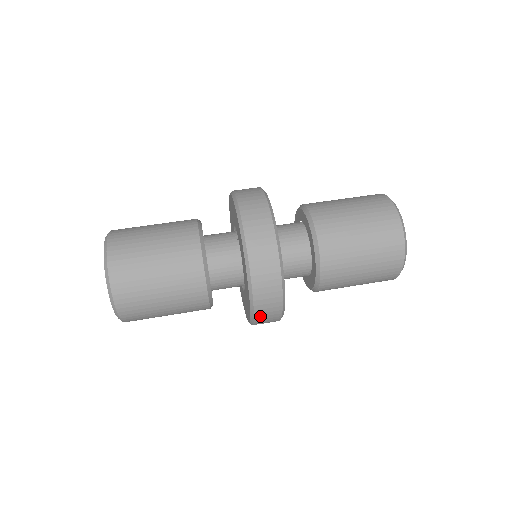
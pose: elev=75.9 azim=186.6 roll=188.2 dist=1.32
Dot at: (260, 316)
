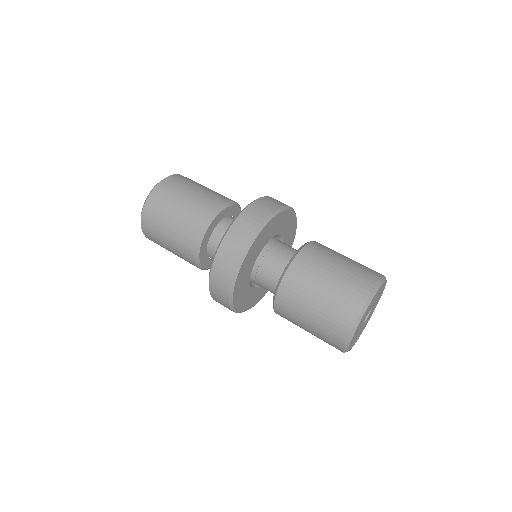
Dot at: (214, 295)
